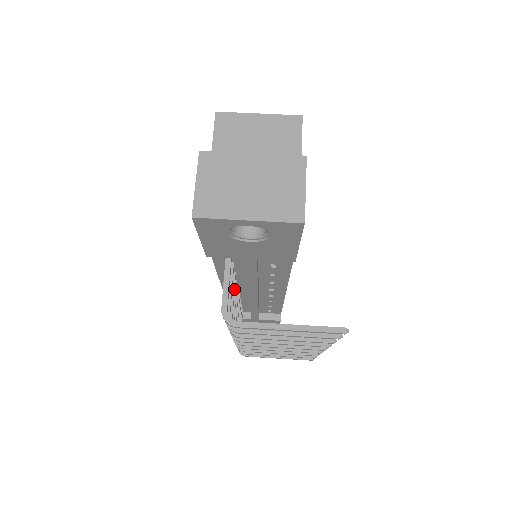
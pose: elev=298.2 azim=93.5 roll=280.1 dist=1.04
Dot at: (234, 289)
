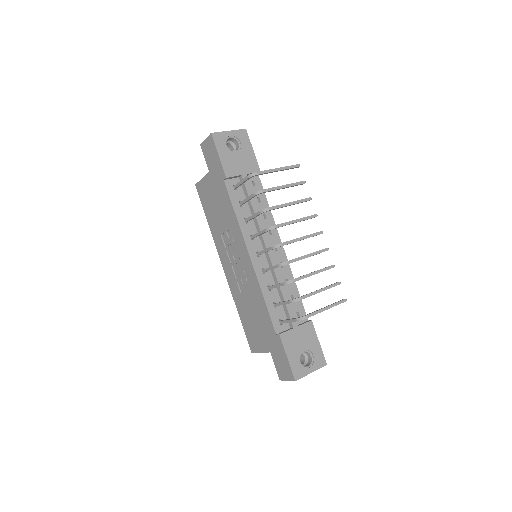
Dot at: occluded
